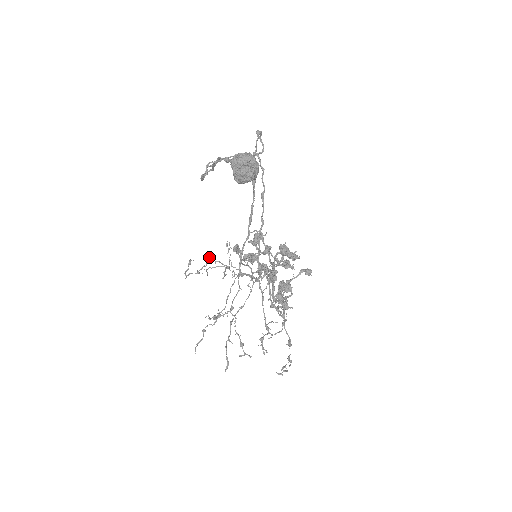
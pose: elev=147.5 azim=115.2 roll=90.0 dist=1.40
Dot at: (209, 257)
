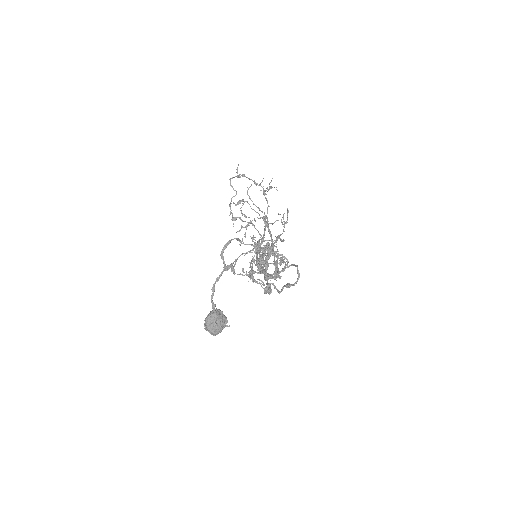
Dot at: occluded
